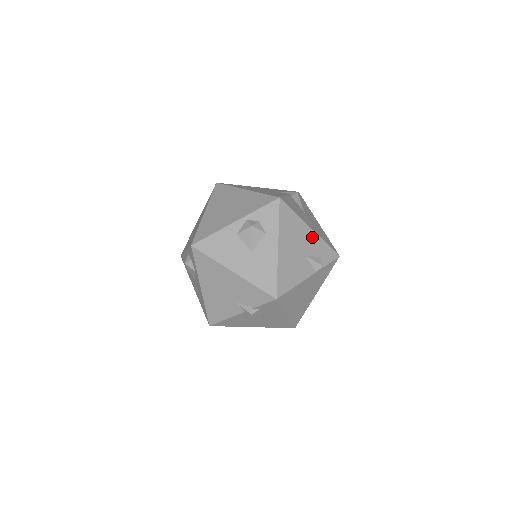
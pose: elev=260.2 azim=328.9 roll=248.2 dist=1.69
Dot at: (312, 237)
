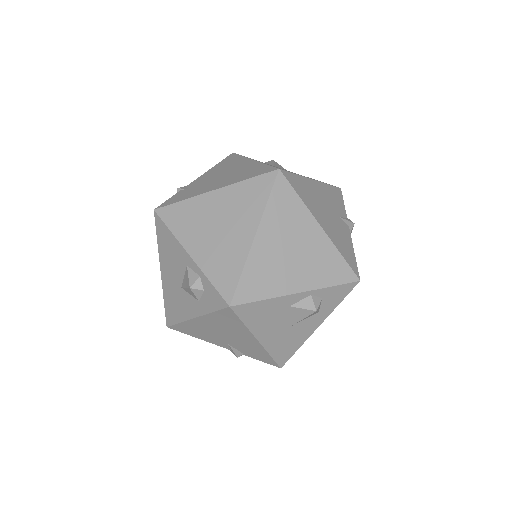
Dot at: occluded
